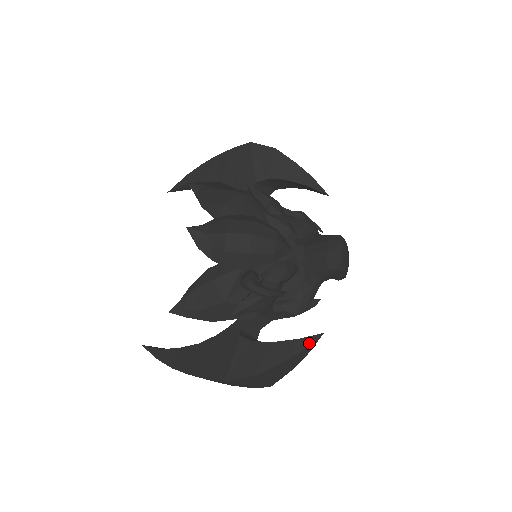
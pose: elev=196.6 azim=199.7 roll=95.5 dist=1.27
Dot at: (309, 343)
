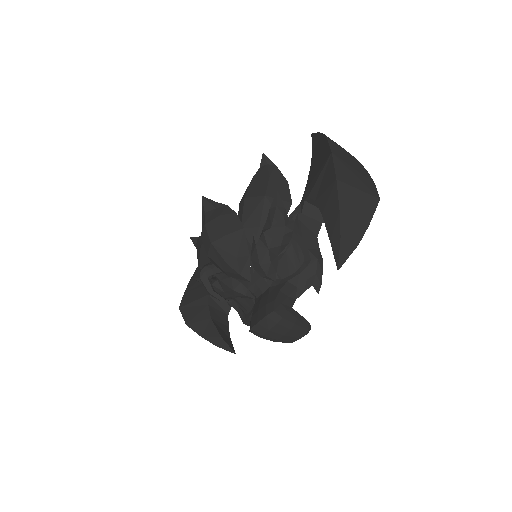
Dot at: (223, 347)
